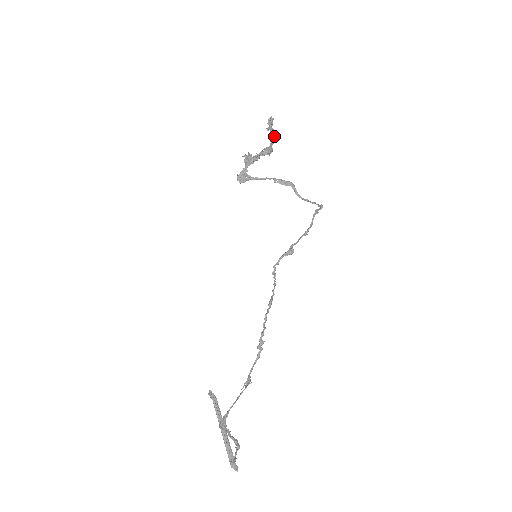
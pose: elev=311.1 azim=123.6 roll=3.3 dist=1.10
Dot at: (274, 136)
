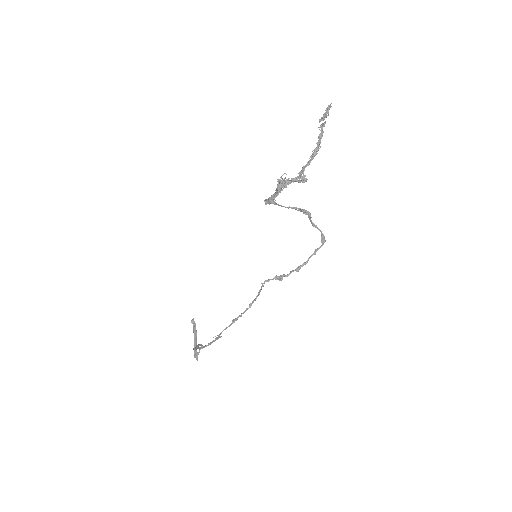
Dot at: (319, 146)
